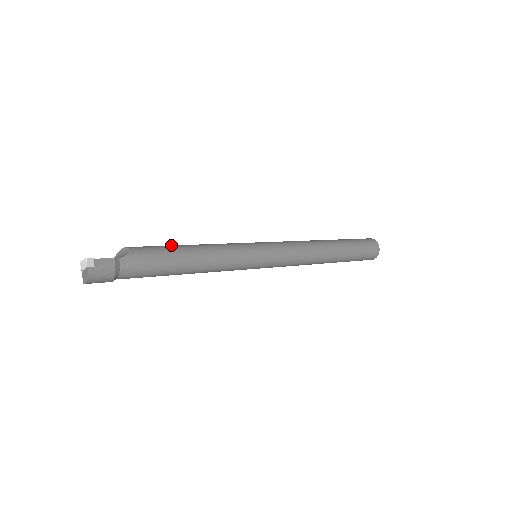
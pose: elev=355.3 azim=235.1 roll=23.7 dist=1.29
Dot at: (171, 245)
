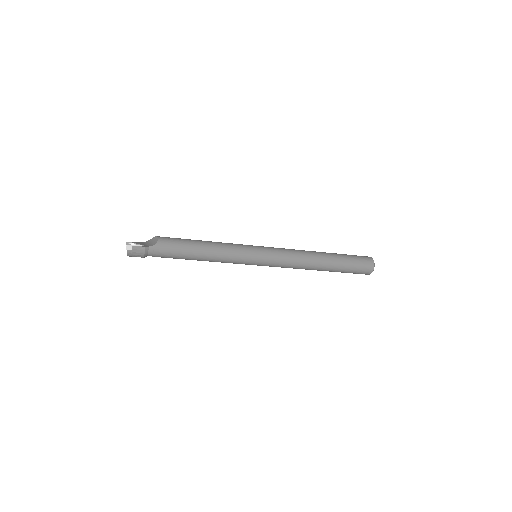
Dot at: (190, 240)
